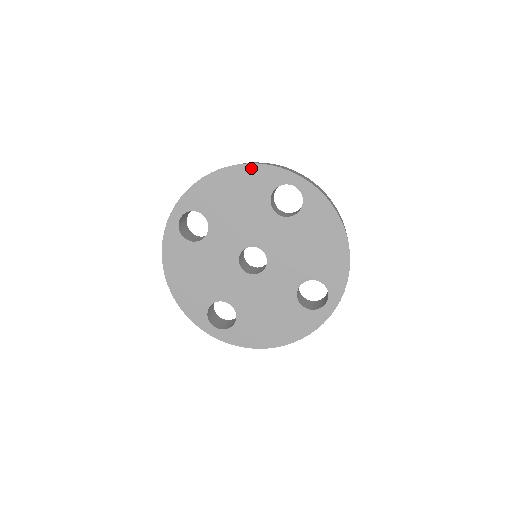
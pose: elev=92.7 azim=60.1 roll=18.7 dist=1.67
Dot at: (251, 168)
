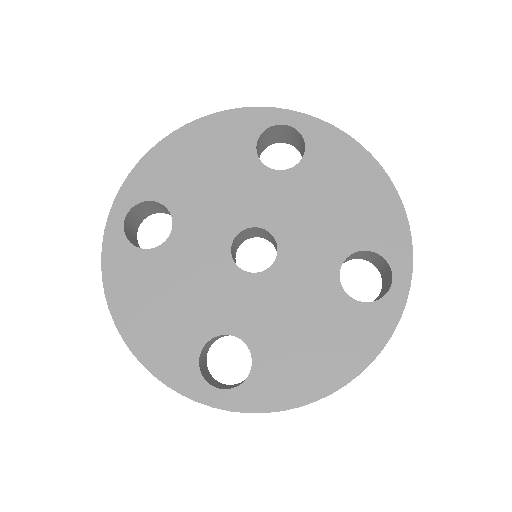
Dot at: (217, 119)
